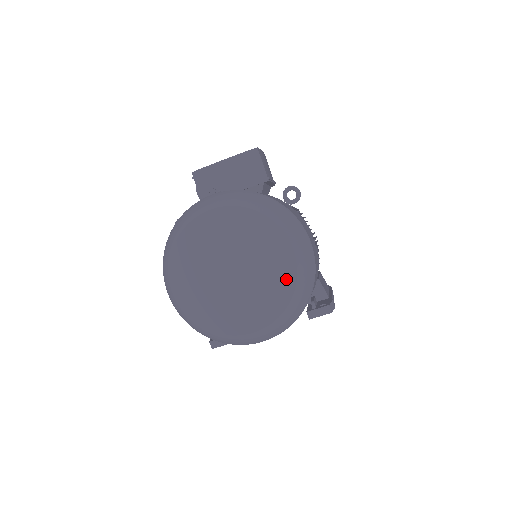
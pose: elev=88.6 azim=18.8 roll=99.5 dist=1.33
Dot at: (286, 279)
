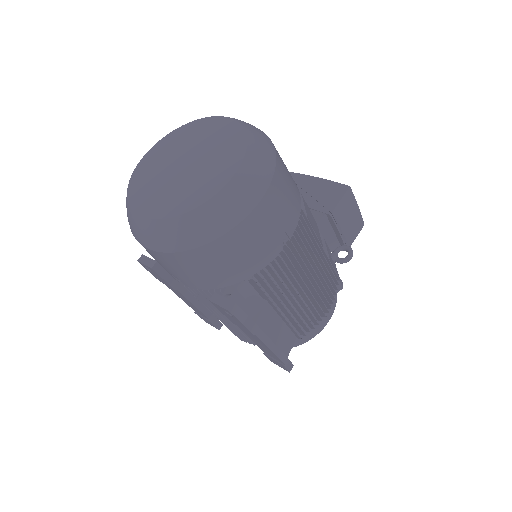
Dot at: (203, 194)
